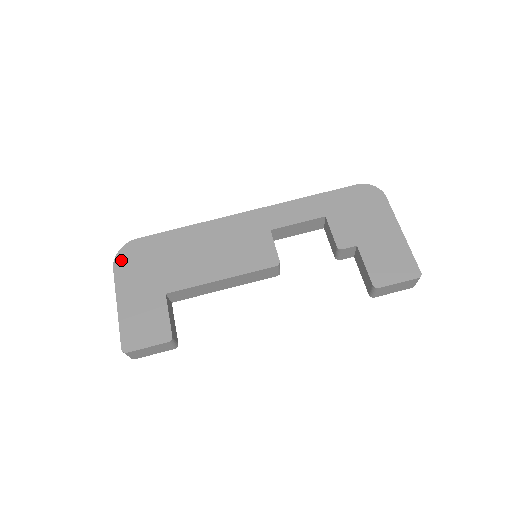
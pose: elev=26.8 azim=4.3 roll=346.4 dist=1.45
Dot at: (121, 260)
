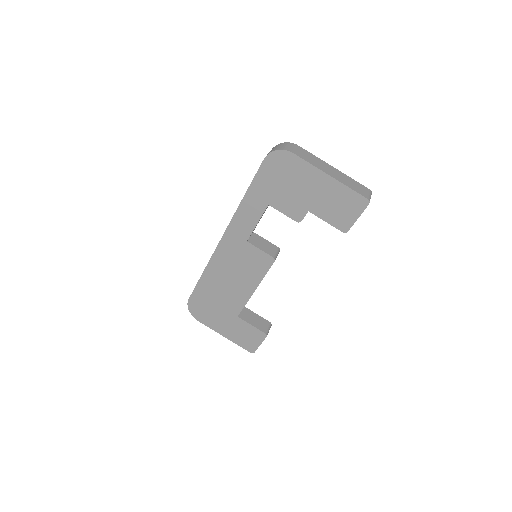
Dot at: (197, 315)
